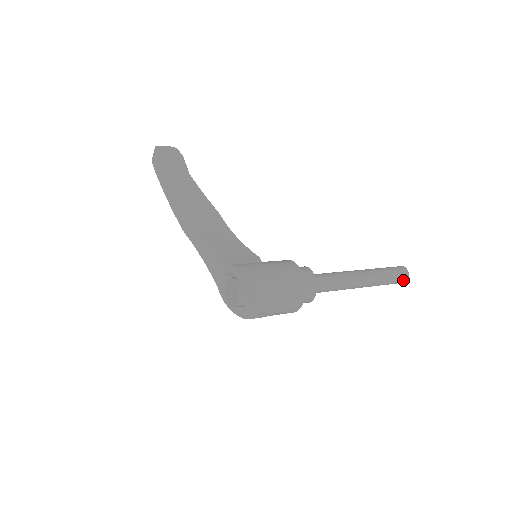
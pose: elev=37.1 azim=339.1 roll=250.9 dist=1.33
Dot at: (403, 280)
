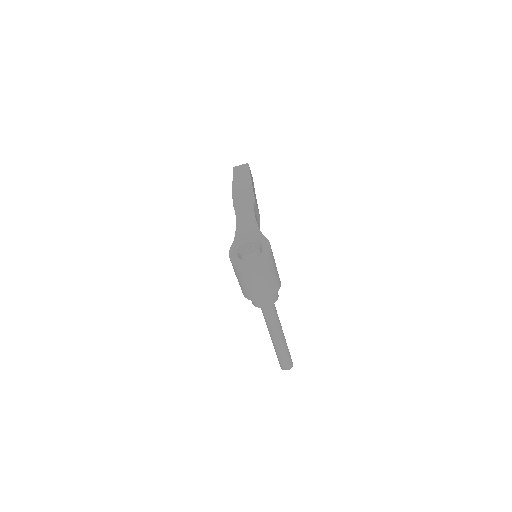
Dot at: (288, 366)
